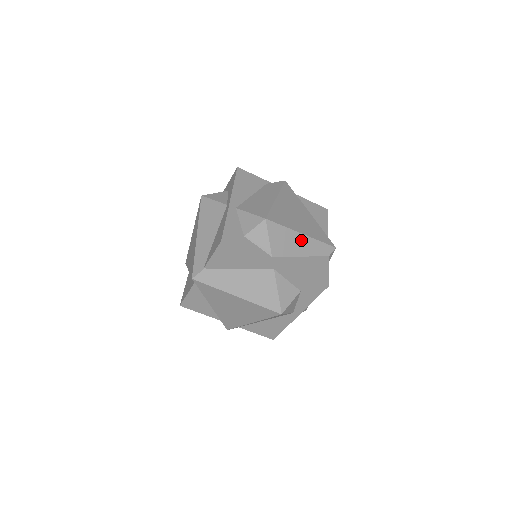
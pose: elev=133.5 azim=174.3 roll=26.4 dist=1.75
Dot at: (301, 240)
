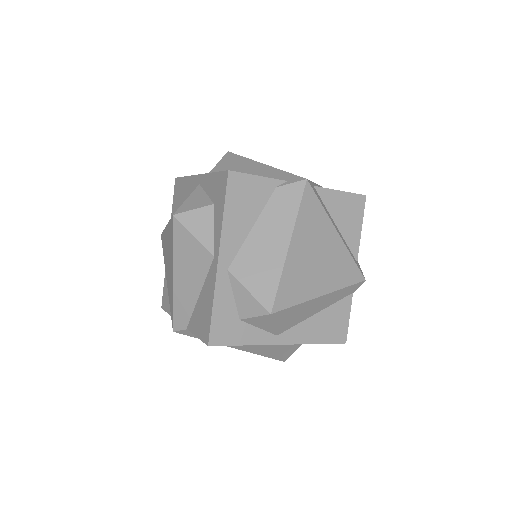
Dot at: (319, 301)
